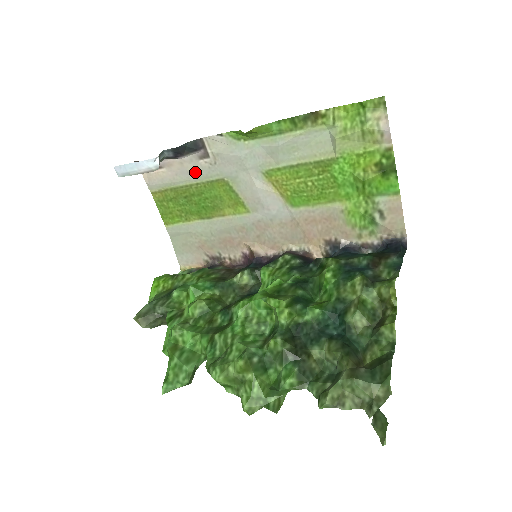
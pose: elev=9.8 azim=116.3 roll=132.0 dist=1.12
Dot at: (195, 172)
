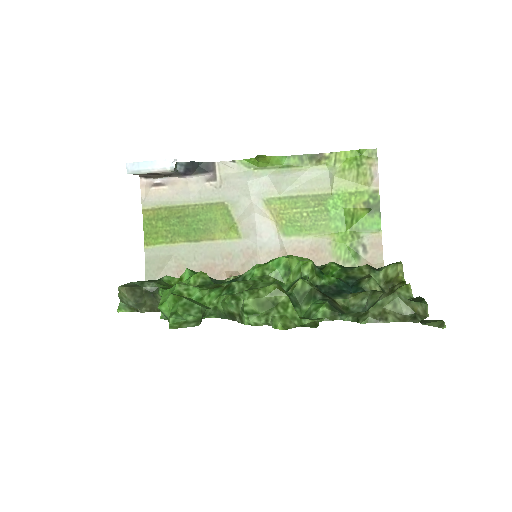
Dot at: (197, 193)
